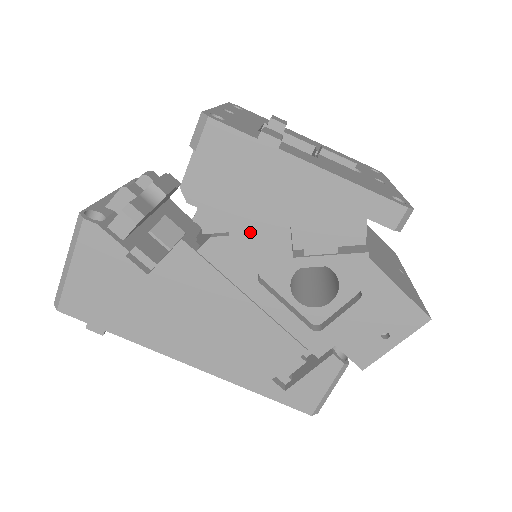
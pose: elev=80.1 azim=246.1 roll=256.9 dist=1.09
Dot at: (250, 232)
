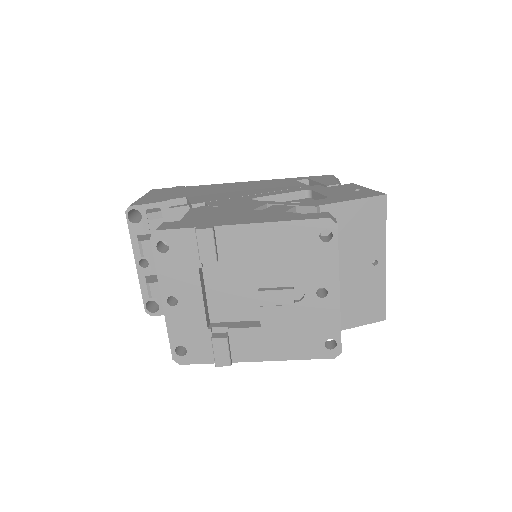
Dot at: occluded
